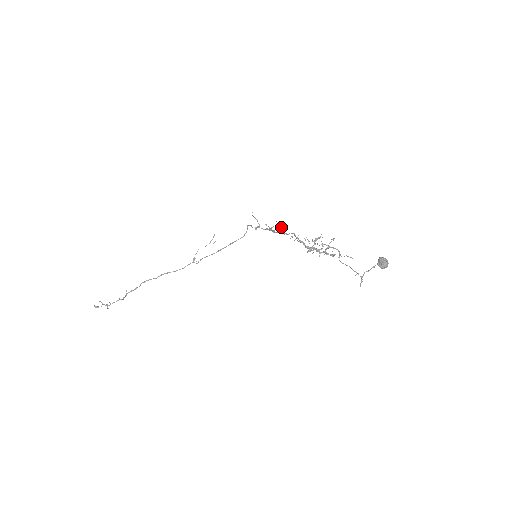
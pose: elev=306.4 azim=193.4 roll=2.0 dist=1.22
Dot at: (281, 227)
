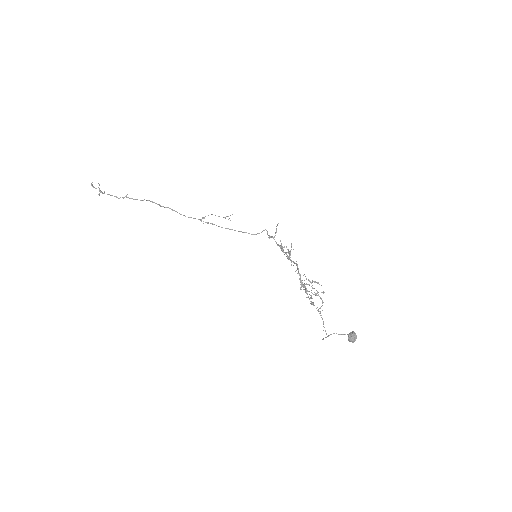
Dot at: (290, 252)
